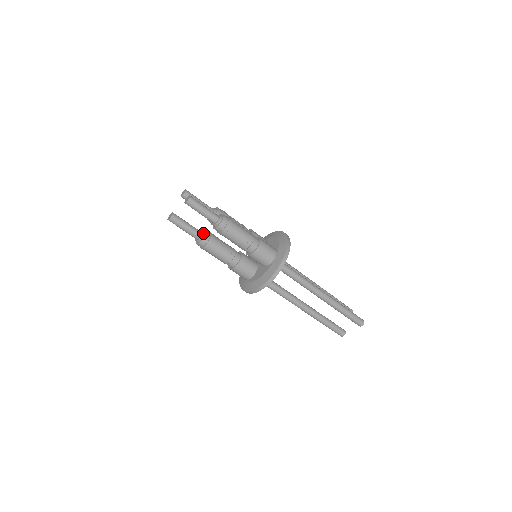
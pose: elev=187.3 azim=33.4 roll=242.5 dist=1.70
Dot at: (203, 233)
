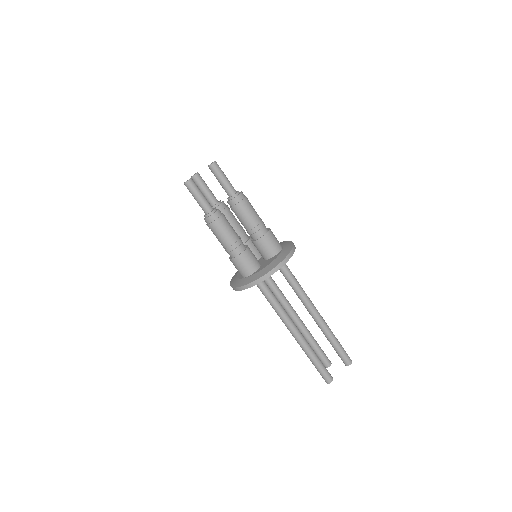
Dot at: (215, 208)
